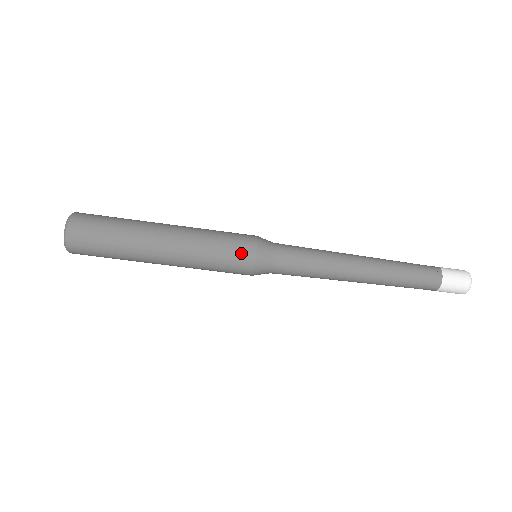
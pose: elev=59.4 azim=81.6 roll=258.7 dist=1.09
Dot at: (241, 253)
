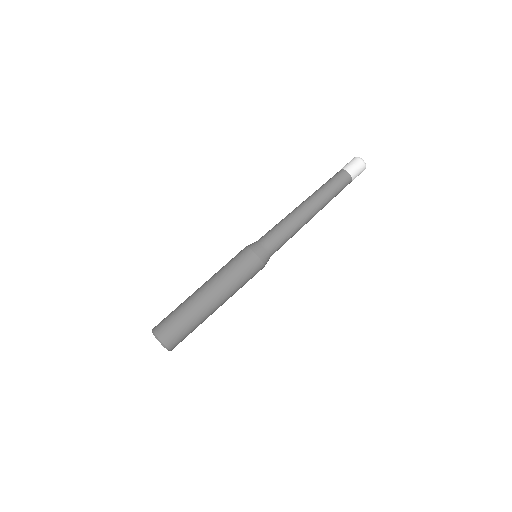
Dot at: (240, 253)
